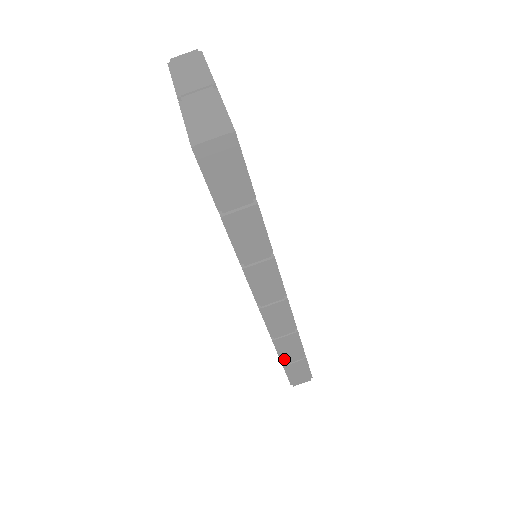
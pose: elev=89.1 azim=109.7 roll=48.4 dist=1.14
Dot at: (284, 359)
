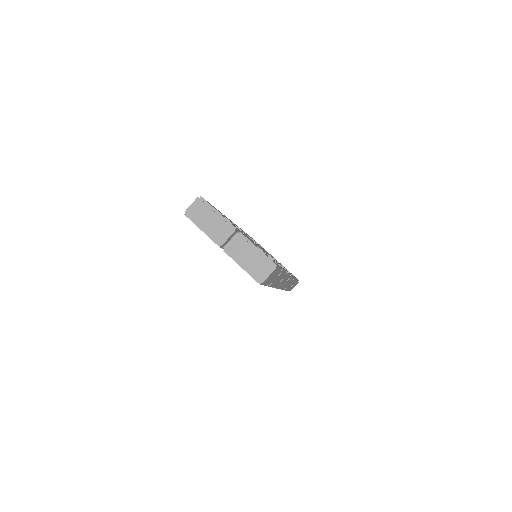
Dot at: occluded
